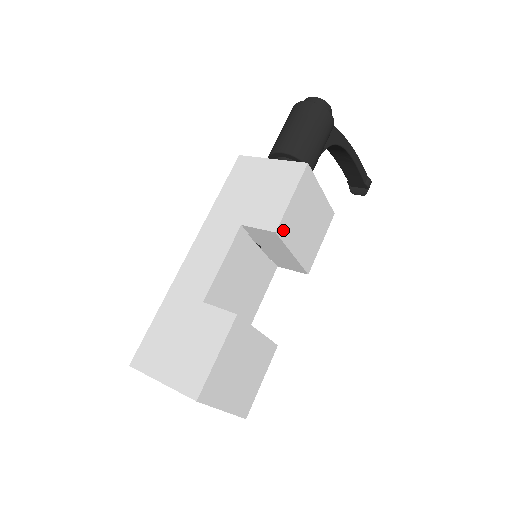
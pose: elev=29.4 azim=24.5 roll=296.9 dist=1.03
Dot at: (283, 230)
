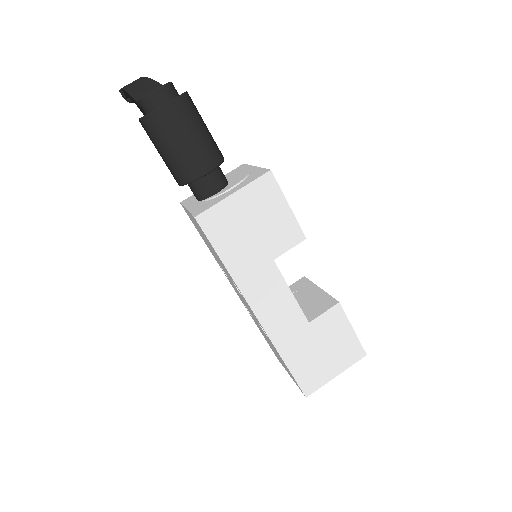
Dot at: occluded
